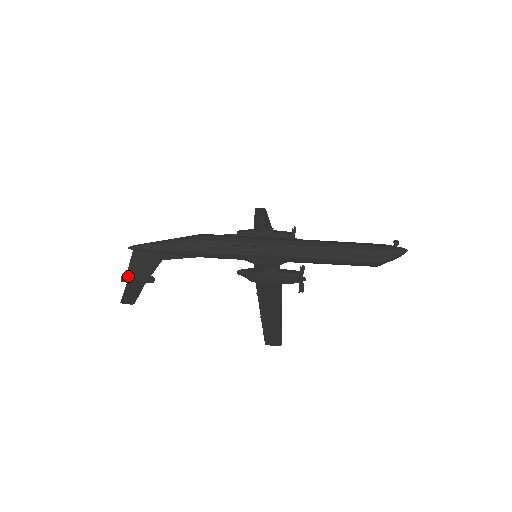
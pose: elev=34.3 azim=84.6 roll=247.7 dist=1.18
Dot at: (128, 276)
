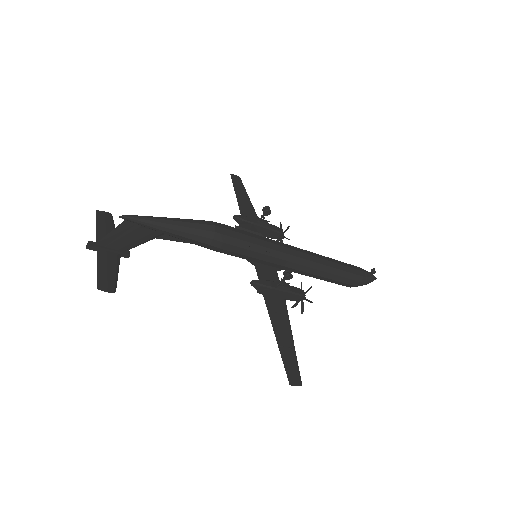
Dot at: (98, 244)
